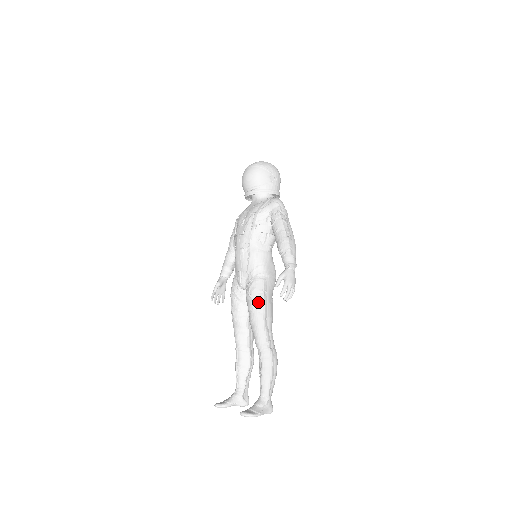
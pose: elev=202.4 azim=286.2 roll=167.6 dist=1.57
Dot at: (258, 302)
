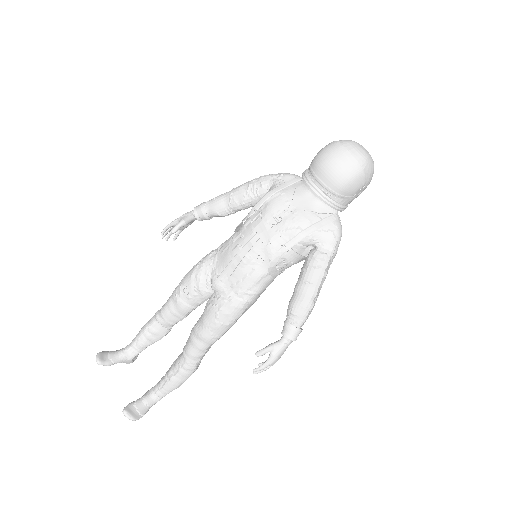
Dot at: (221, 328)
